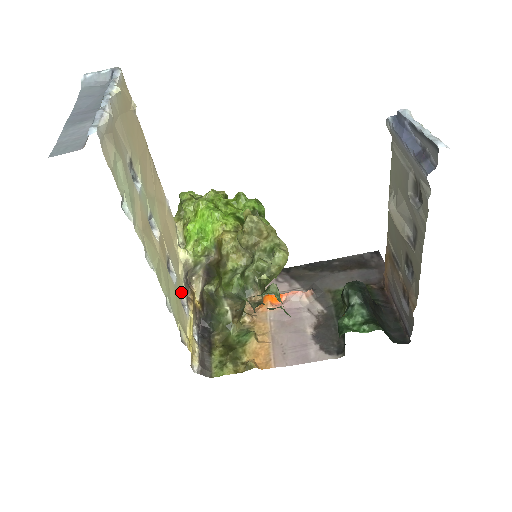
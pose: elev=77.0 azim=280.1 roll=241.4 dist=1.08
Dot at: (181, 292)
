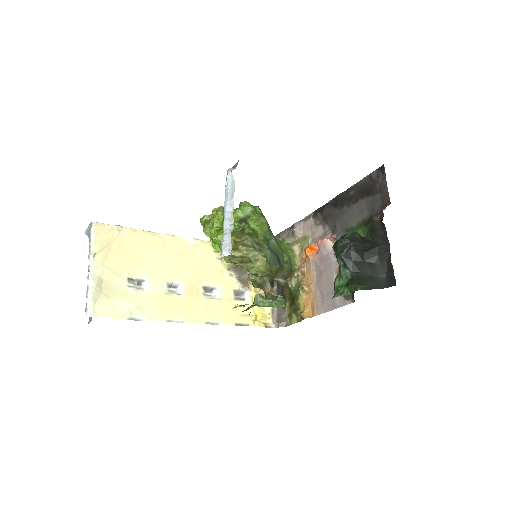
Dot at: (234, 290)
